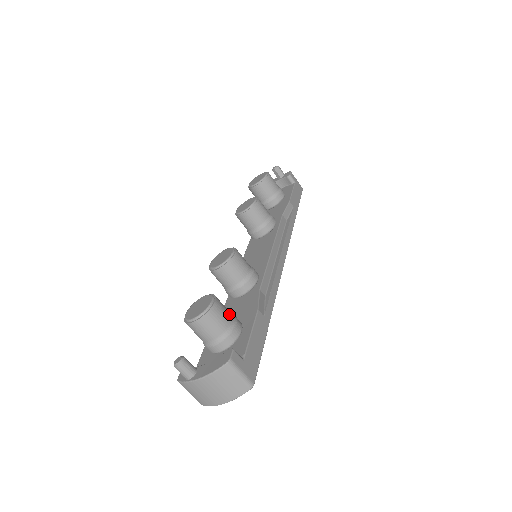
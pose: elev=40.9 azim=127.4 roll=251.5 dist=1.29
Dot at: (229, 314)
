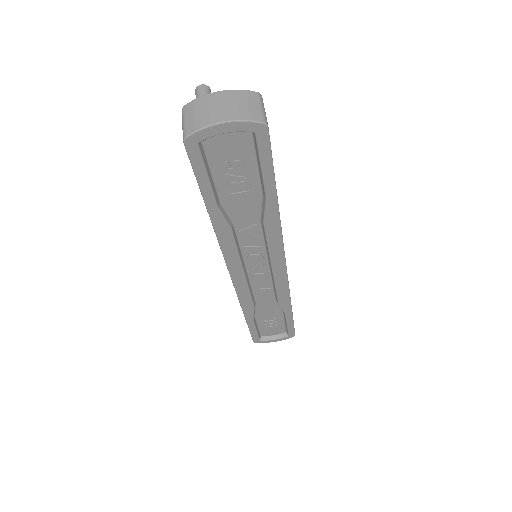
Dot at: occluded
